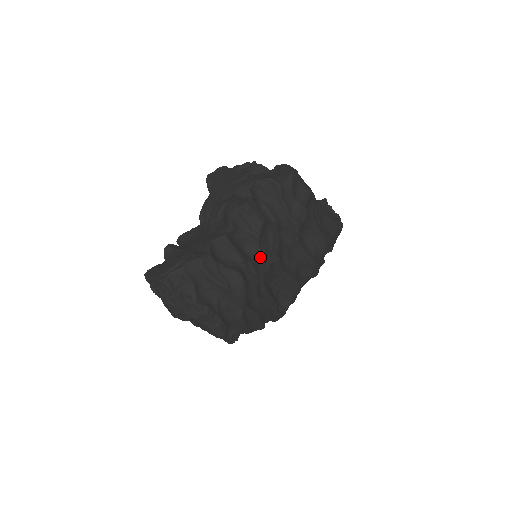
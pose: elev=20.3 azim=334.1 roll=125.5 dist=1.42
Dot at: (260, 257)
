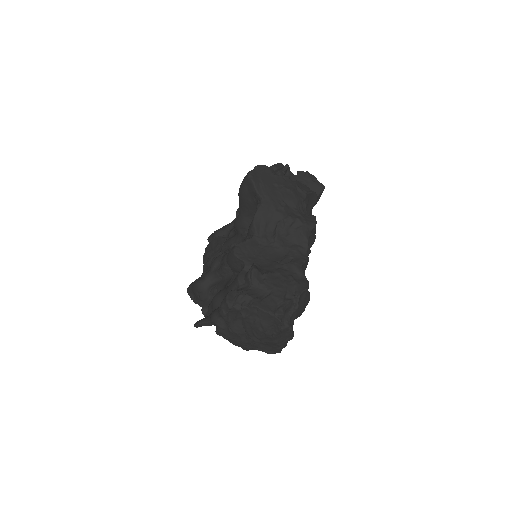
Dot at: occluded
